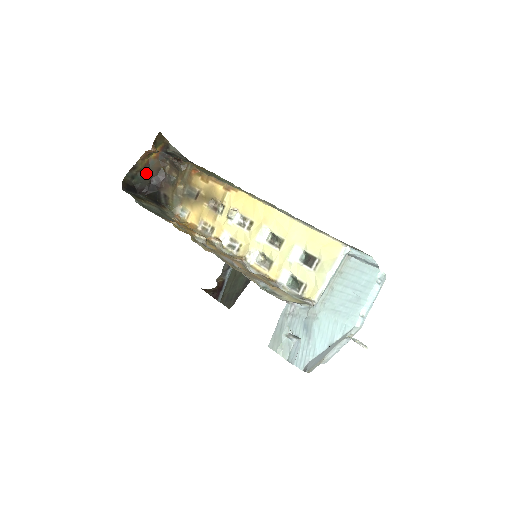
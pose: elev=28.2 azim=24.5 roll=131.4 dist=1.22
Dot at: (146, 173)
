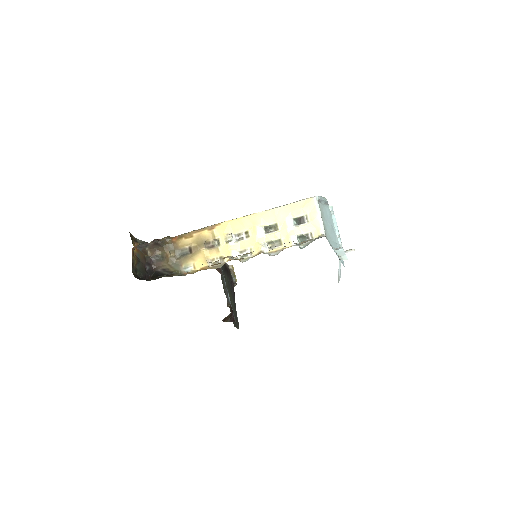
Dot at: (140, 264)
